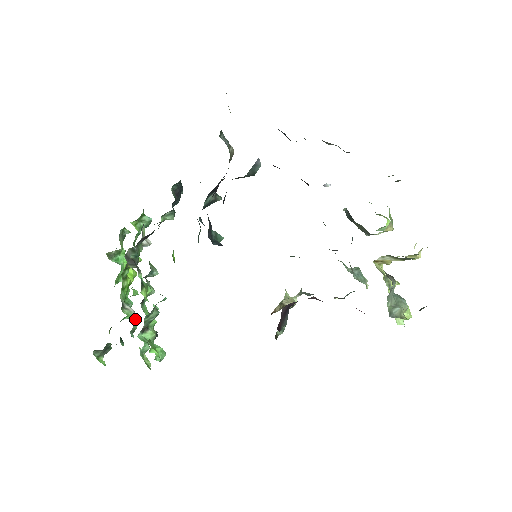
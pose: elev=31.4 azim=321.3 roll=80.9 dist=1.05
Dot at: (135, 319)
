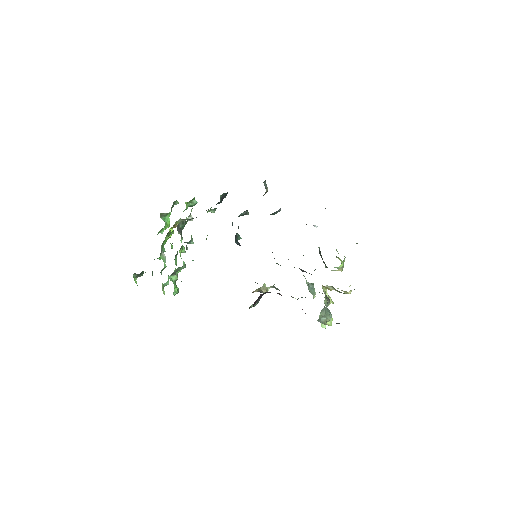
Dot at: occluded
